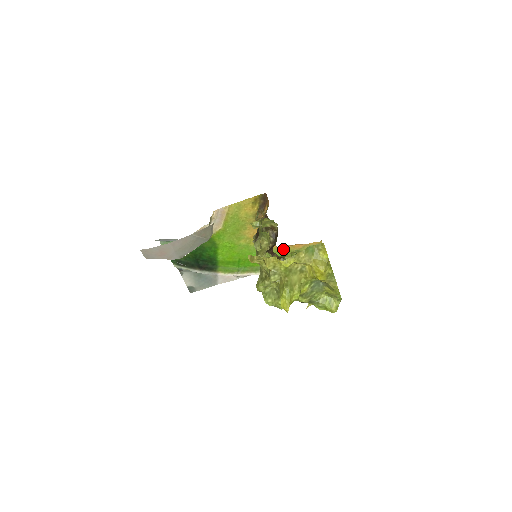
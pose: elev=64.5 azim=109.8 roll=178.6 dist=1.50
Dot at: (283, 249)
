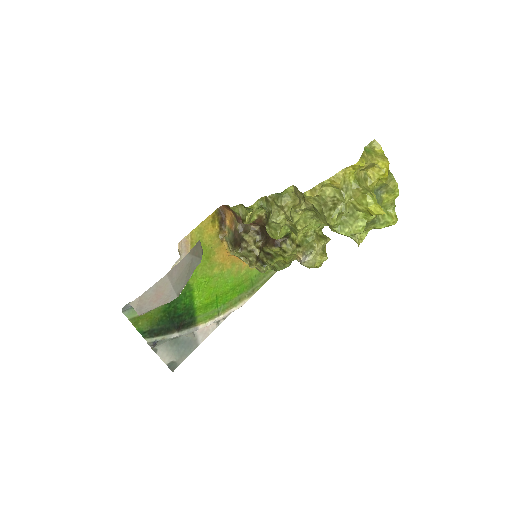
Dot at: occluded
